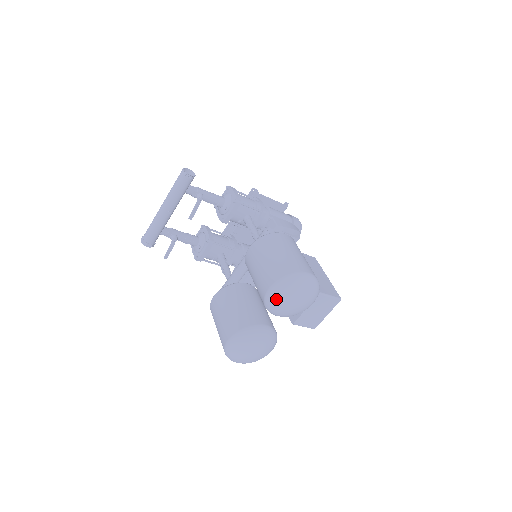
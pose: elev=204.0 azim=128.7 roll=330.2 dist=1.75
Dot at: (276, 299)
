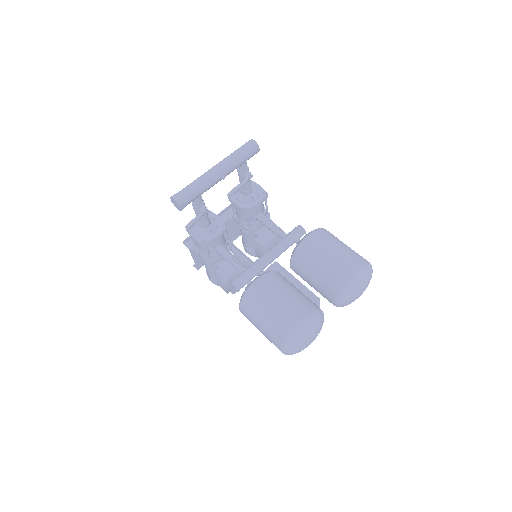
Dot at: (357, 282)
